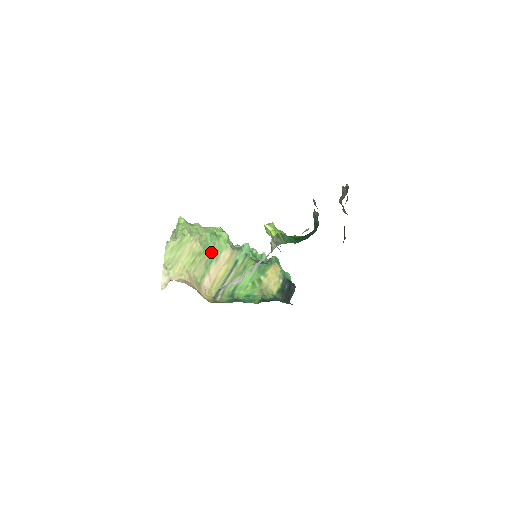
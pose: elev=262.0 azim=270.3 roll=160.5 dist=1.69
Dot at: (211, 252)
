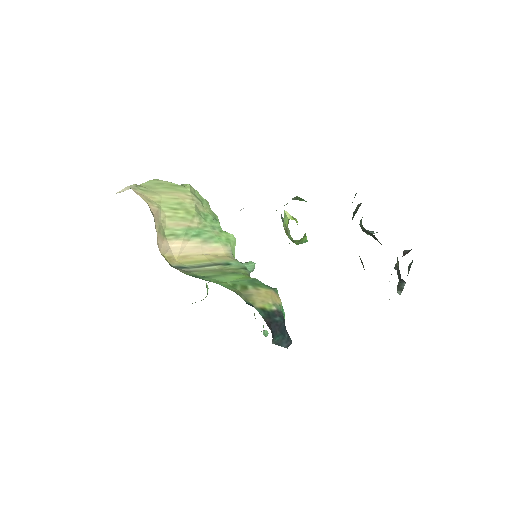
Dot at: (203, 228)
